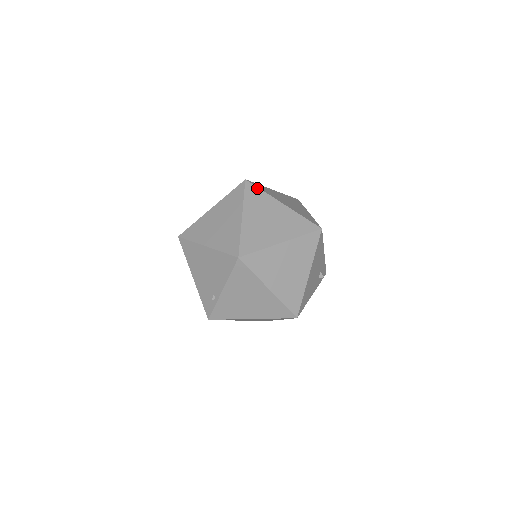
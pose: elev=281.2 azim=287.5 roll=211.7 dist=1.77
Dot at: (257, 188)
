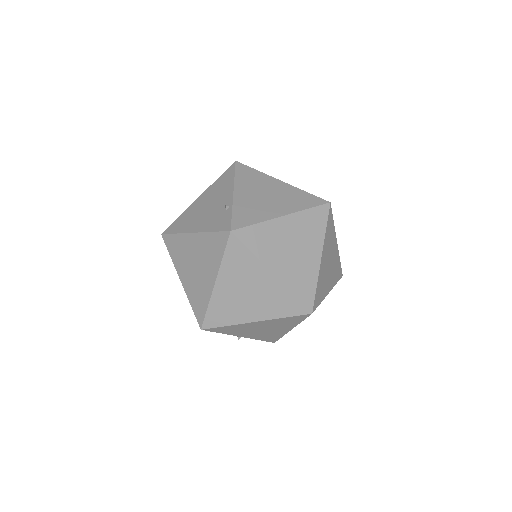
Dot at: occluded
